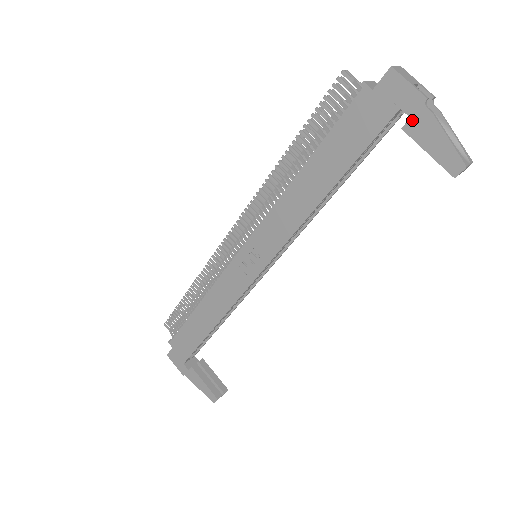
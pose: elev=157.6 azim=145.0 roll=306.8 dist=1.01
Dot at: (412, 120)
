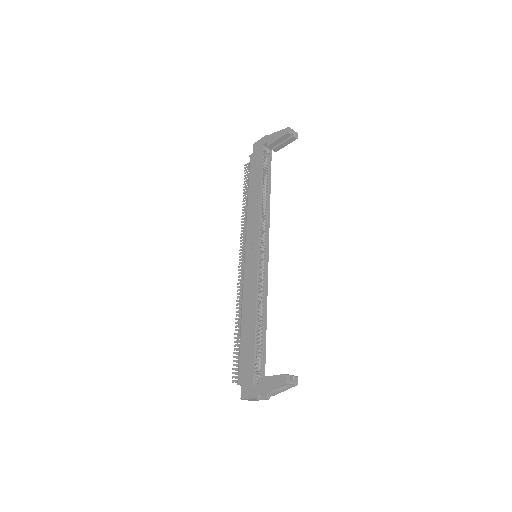
Dot at: (267, 142)
